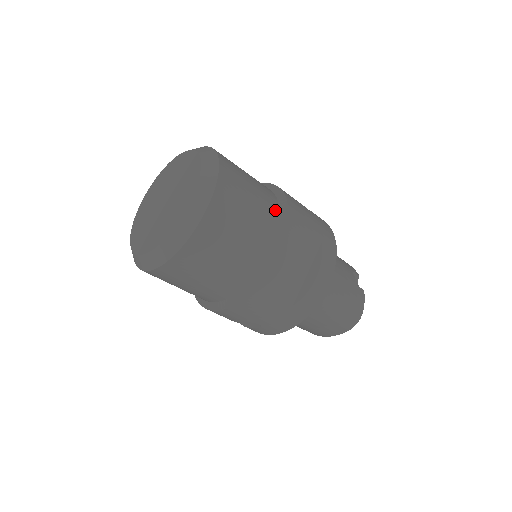
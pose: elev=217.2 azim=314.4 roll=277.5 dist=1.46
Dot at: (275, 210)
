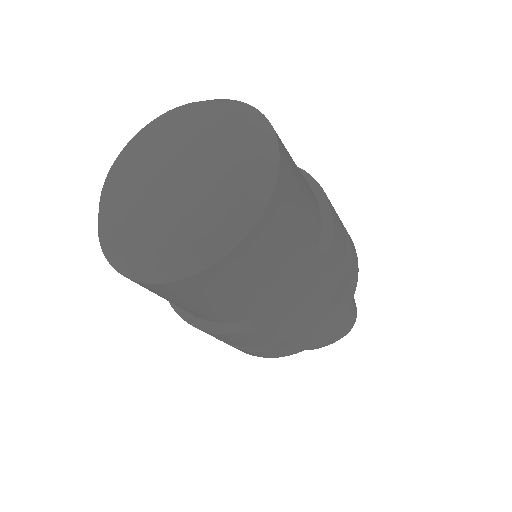
Dot at: occluded
